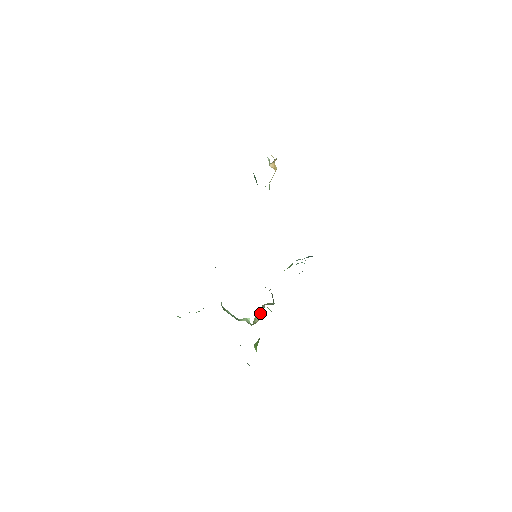
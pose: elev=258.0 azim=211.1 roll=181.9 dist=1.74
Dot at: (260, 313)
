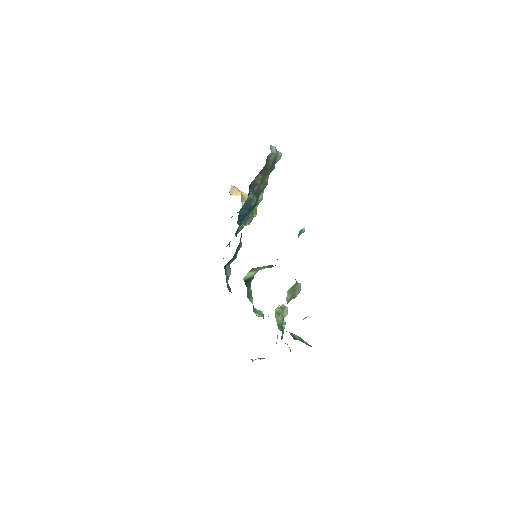
Dot at: occluded
